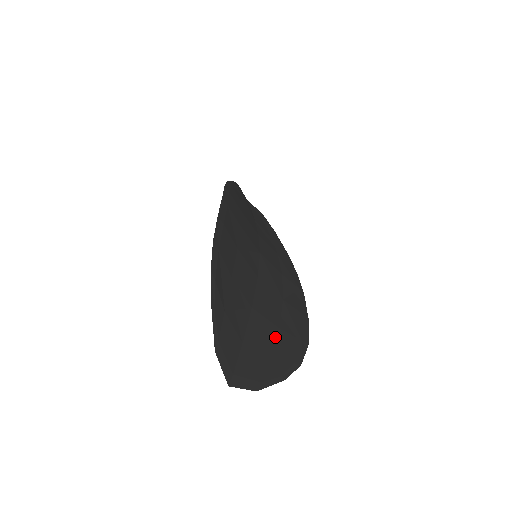
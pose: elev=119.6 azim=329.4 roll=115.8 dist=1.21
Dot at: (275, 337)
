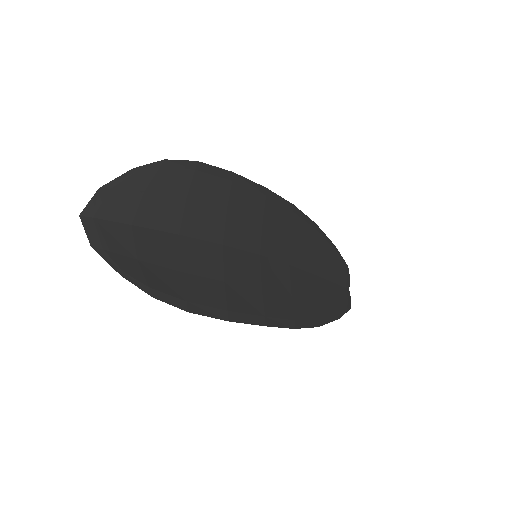
Dot at: (166, 266)
